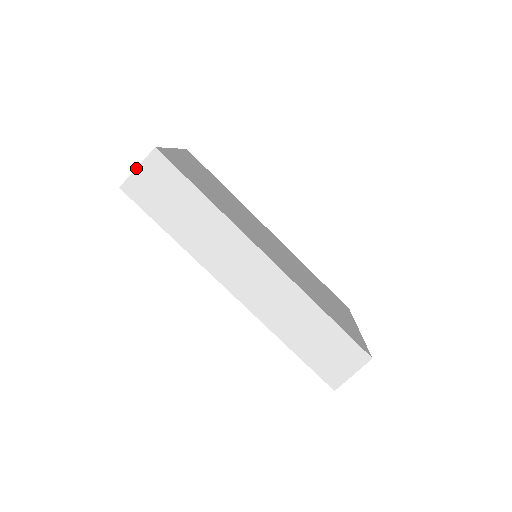
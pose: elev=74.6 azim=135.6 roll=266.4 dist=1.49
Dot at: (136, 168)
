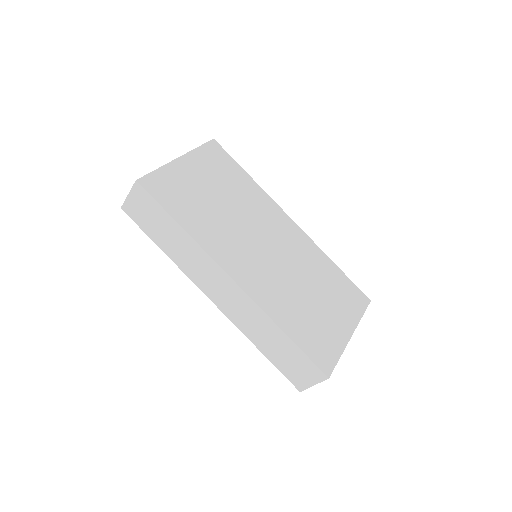
Dot at: (128, 195)
